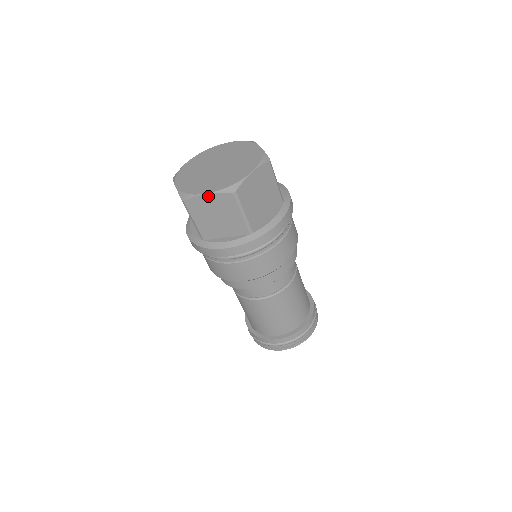
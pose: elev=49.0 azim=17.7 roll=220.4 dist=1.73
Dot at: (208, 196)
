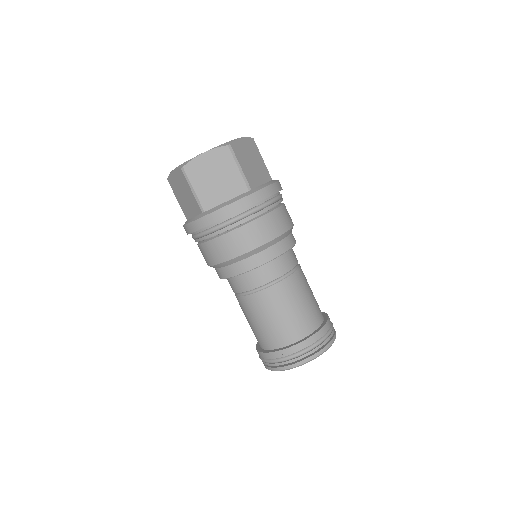
Dot at: (205, 155)
